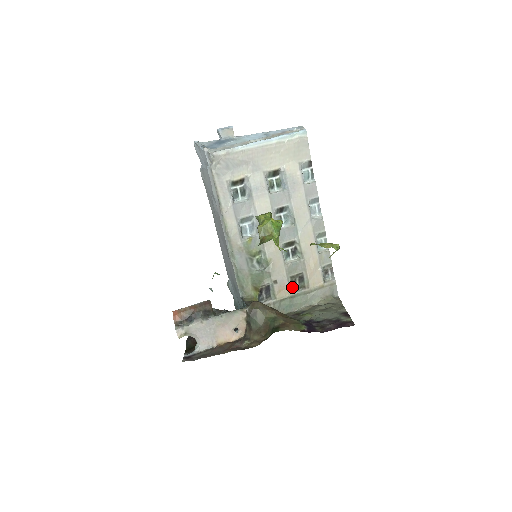
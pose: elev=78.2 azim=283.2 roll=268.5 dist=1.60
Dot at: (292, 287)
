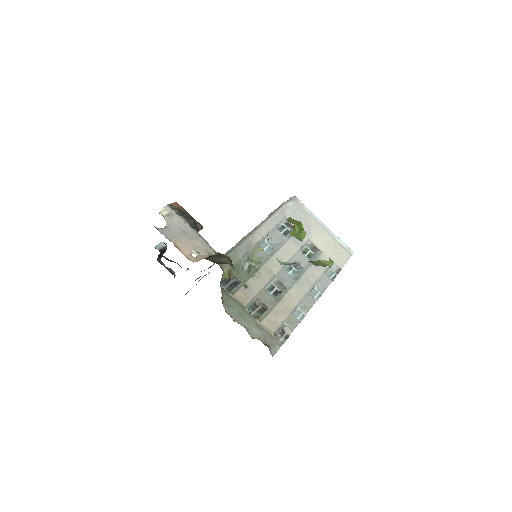
Dot at: (250, 308)
